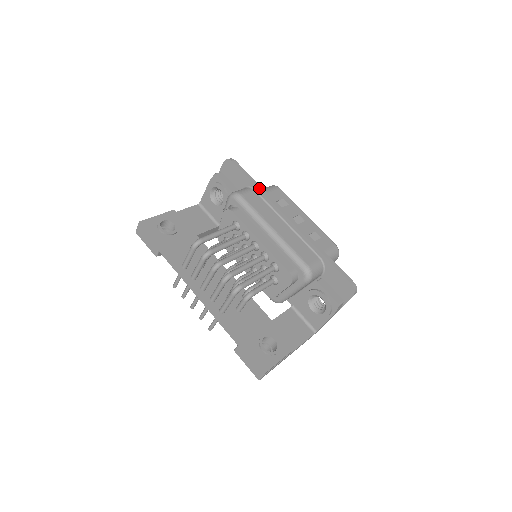
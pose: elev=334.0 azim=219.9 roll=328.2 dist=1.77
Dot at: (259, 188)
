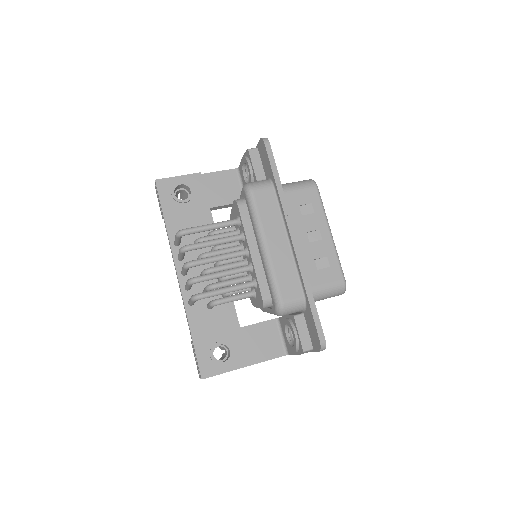
Dot at: (278, 188)
